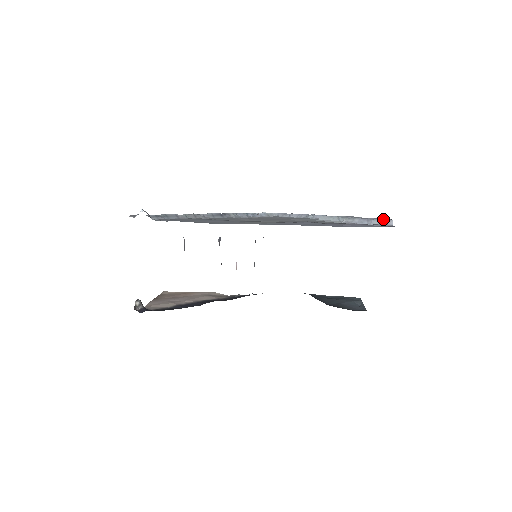
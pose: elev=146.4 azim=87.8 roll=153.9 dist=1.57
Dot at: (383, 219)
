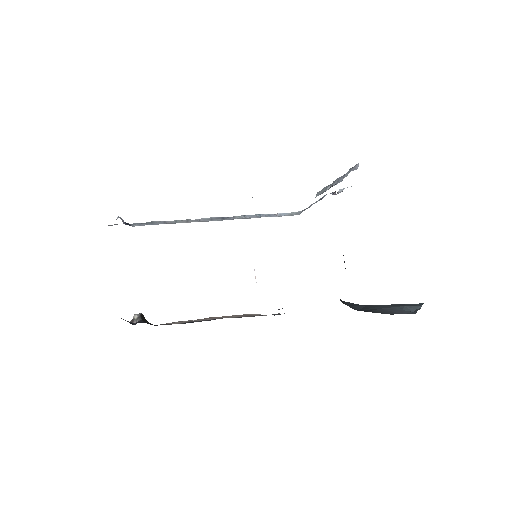
Dot at: (353, 167)
